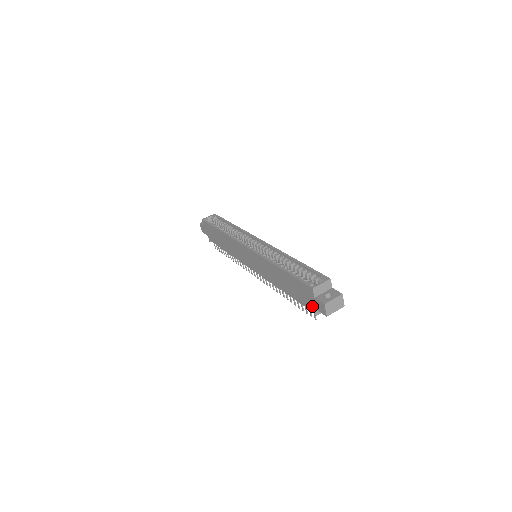
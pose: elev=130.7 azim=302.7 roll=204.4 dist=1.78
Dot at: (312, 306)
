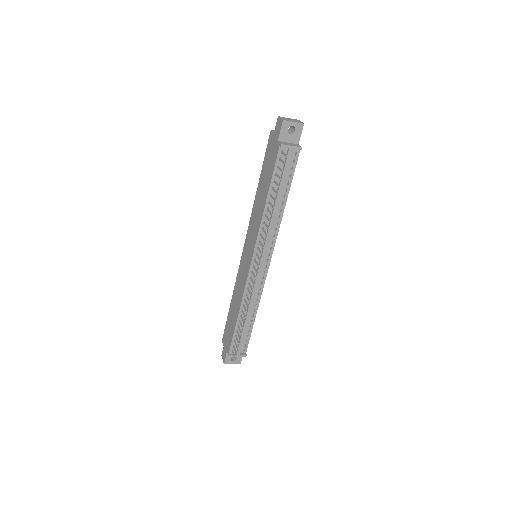
Dot at: (276, 144)
